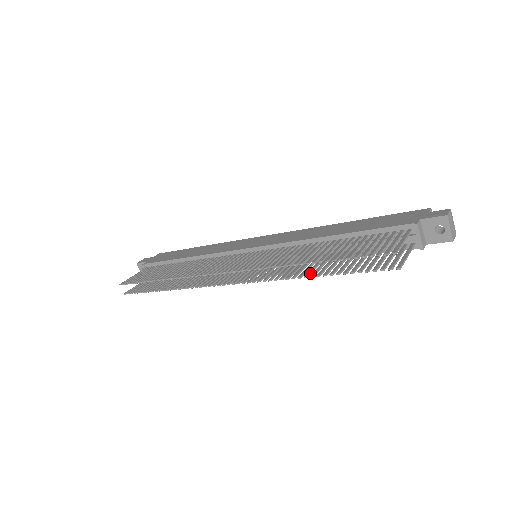
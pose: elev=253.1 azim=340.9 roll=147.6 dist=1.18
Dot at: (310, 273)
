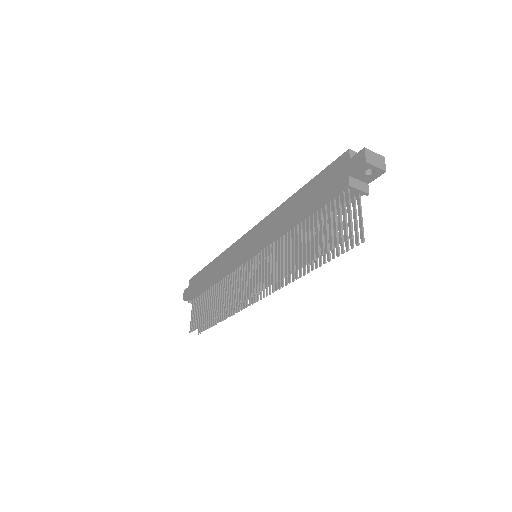
Dot at: (305, 267)
